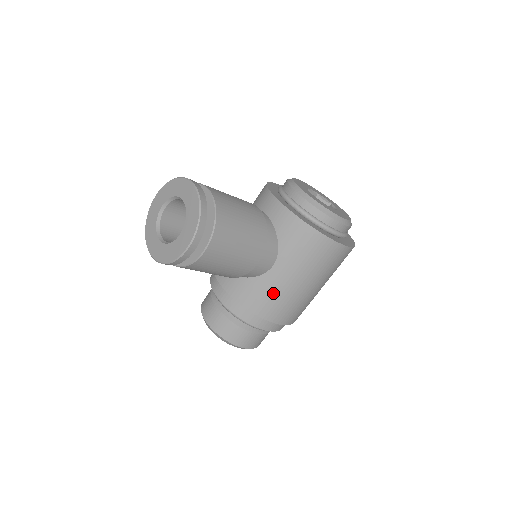
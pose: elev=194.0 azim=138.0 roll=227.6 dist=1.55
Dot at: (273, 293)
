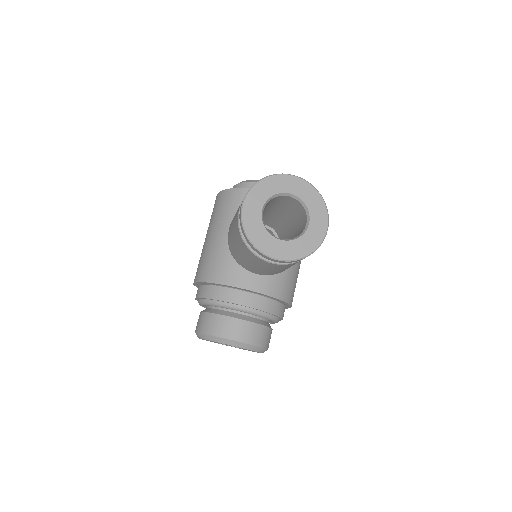
Dot at: (294, 277)
